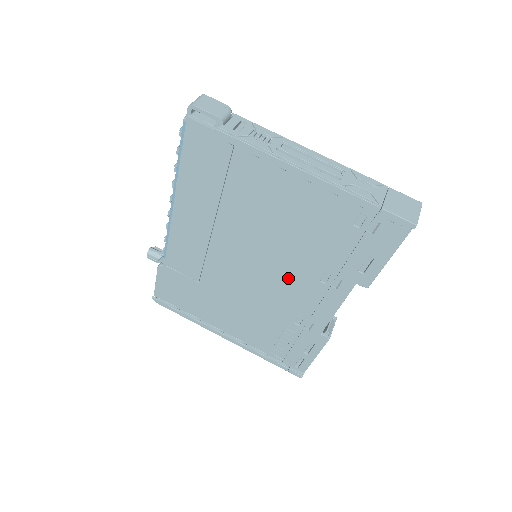
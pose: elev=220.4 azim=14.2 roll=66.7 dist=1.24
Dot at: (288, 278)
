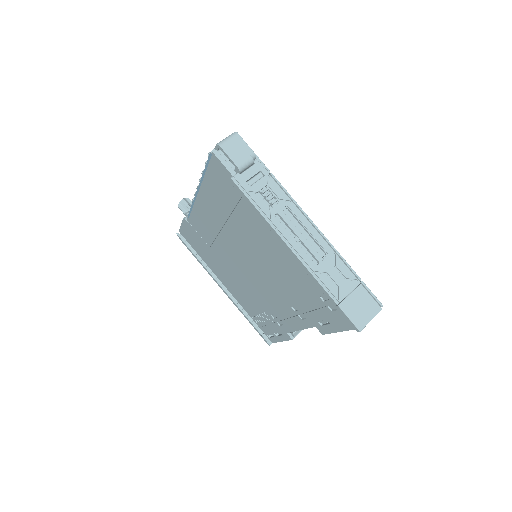
Dot at: (270, 290)
